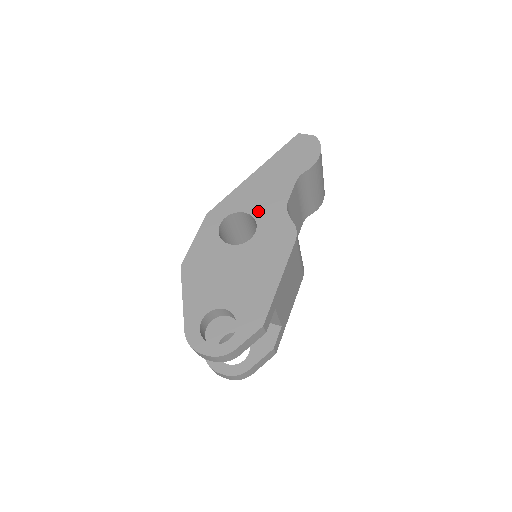
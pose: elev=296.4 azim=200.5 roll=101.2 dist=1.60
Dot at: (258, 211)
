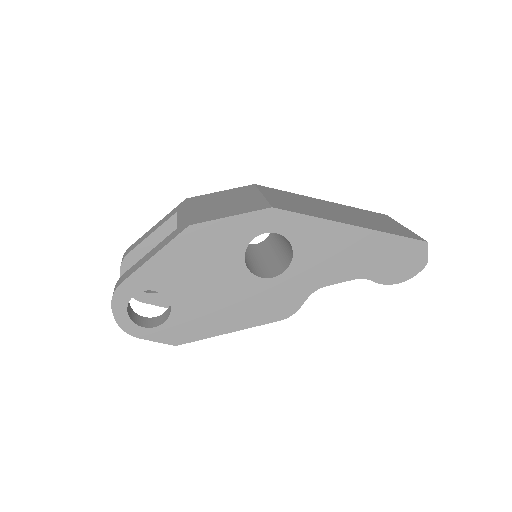
Dot at: (301, 264)
